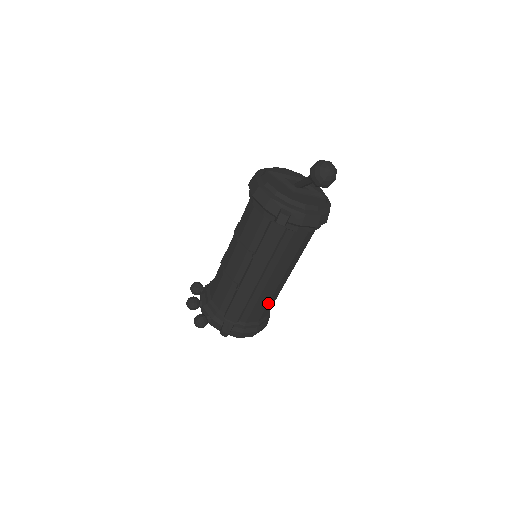
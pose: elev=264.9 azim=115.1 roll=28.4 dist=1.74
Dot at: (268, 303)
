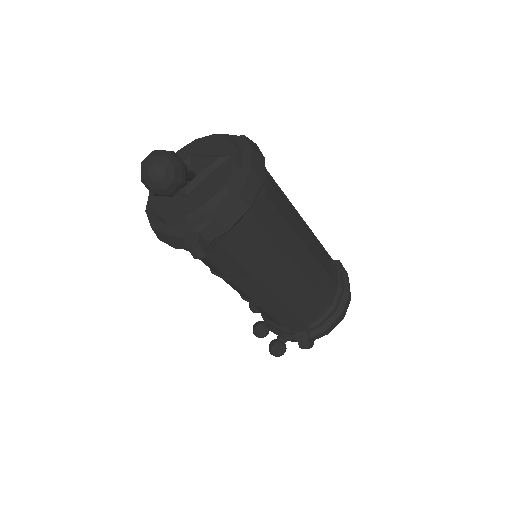
Dot at: (317, 289)
